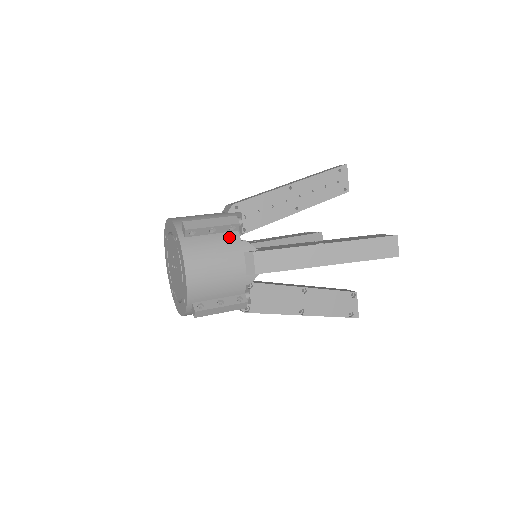
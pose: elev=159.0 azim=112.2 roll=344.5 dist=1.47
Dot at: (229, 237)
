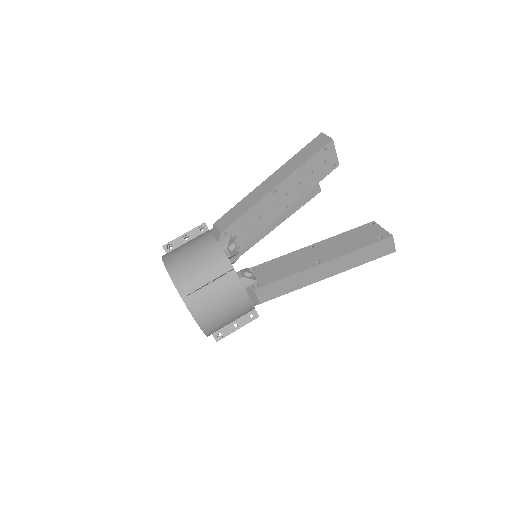
Dot at: (227, 280)
